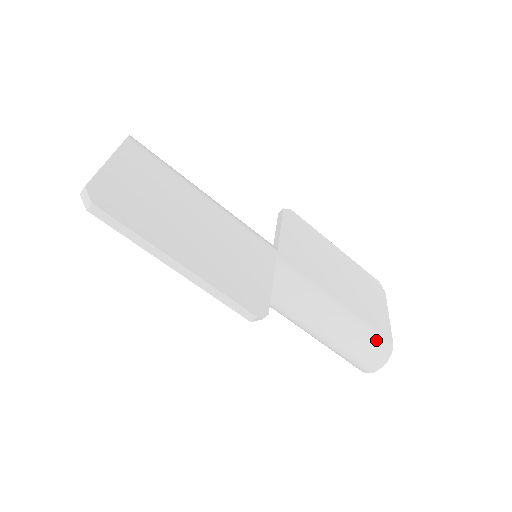
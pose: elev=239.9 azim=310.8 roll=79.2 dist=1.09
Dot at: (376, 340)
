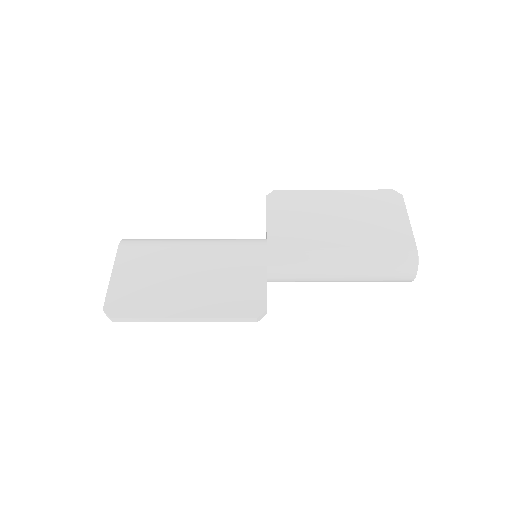
Dot at: (395, 257)
